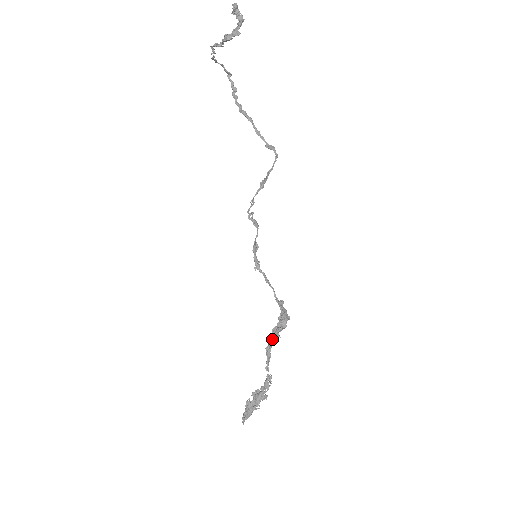
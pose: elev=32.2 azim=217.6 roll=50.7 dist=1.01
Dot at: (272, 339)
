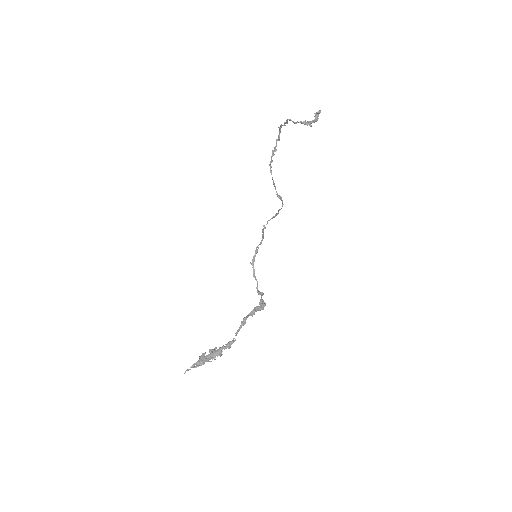
Dot at: (251, 314)
